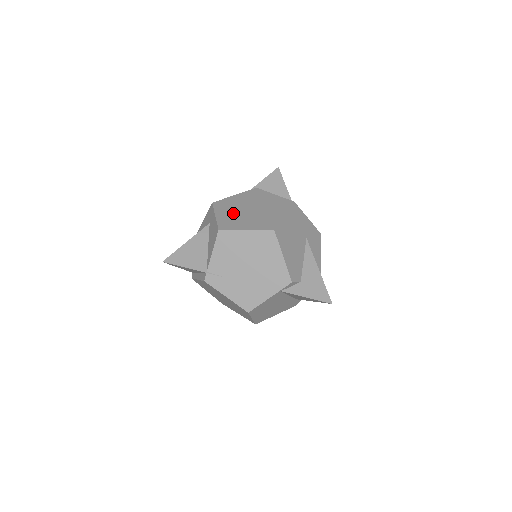
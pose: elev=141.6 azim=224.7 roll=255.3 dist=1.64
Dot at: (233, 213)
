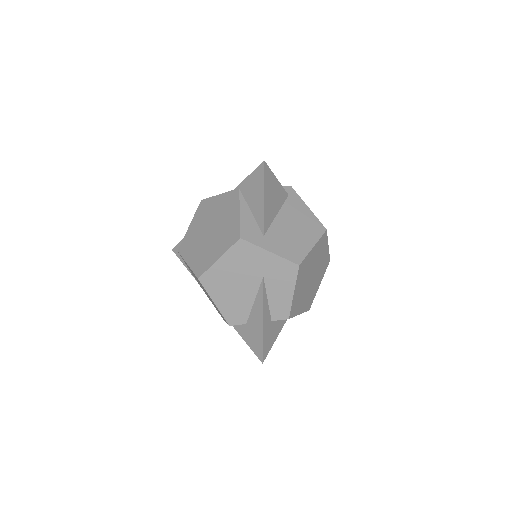
Dot at: (198, 229)
